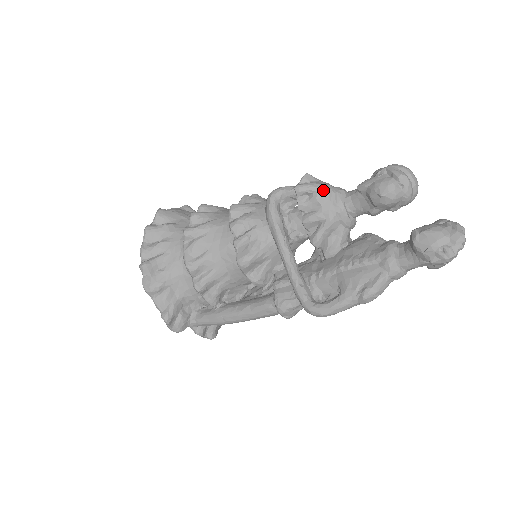
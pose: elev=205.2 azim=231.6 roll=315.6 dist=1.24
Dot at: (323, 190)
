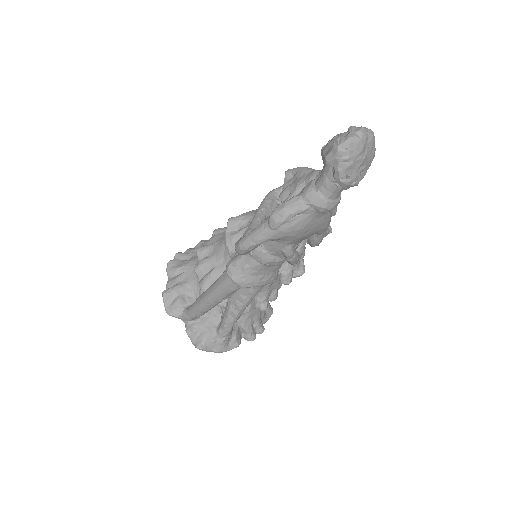
Dot at: (304, 169)
